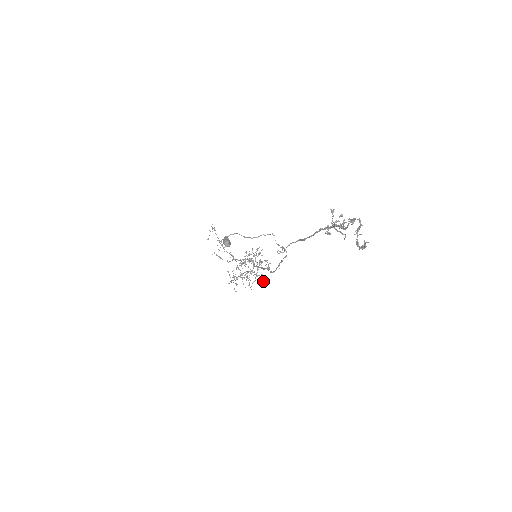
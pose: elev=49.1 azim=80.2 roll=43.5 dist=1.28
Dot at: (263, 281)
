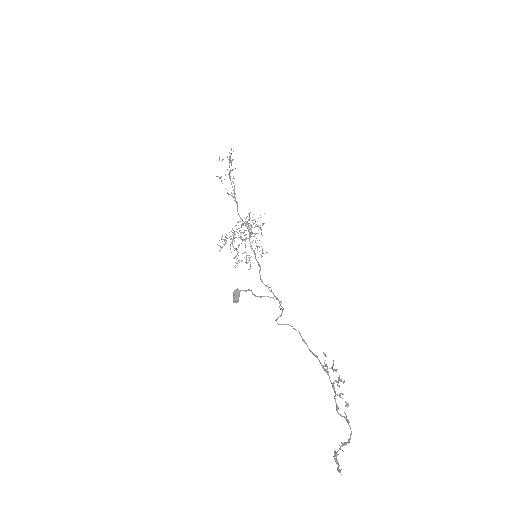
Dot at: (249, 269)
